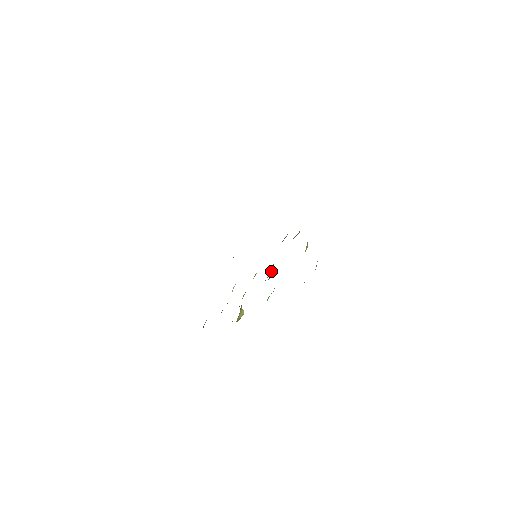
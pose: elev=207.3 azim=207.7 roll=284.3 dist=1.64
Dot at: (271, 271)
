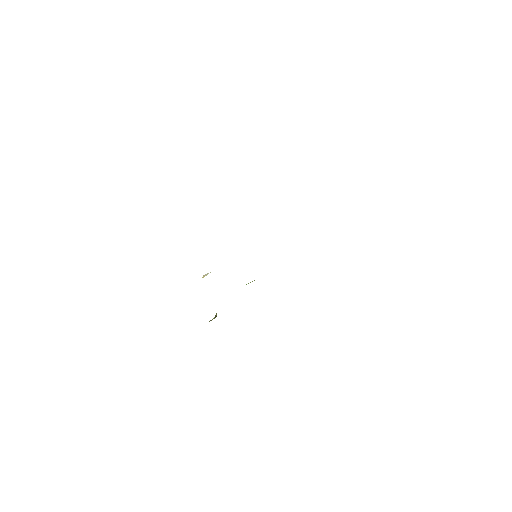
Dot at: occluded
